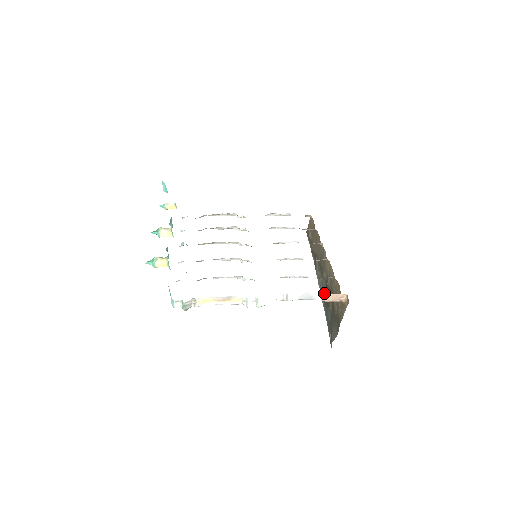
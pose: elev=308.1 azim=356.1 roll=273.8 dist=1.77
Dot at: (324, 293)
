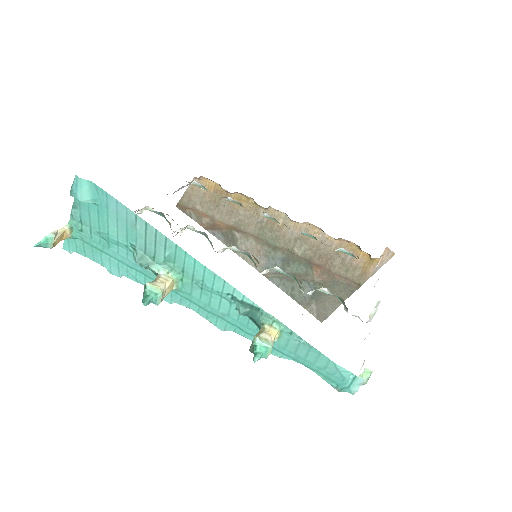
Dot at: occluded
